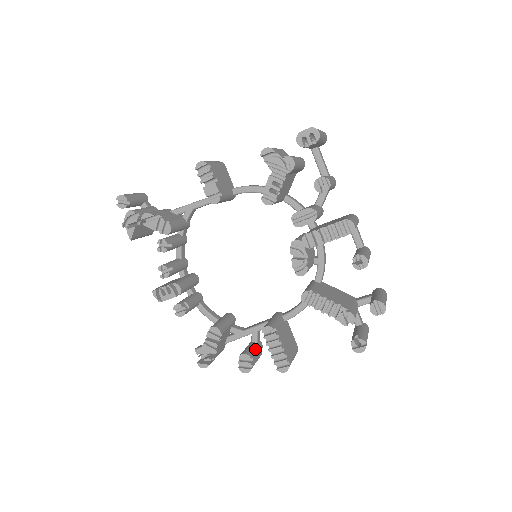
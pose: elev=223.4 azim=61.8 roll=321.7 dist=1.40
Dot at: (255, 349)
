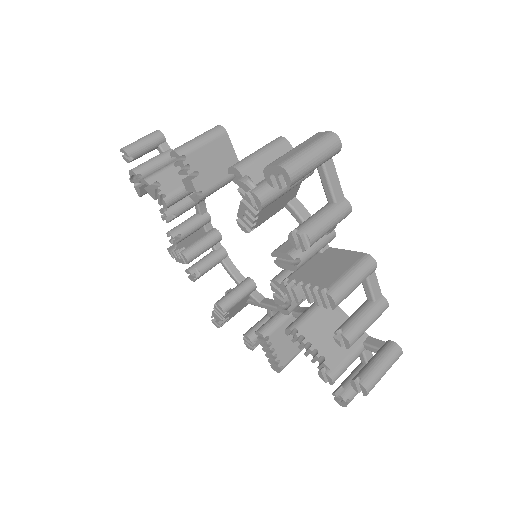
Dot at: occluded
